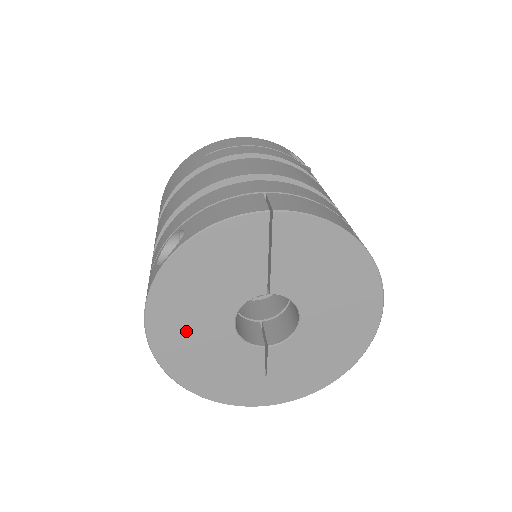
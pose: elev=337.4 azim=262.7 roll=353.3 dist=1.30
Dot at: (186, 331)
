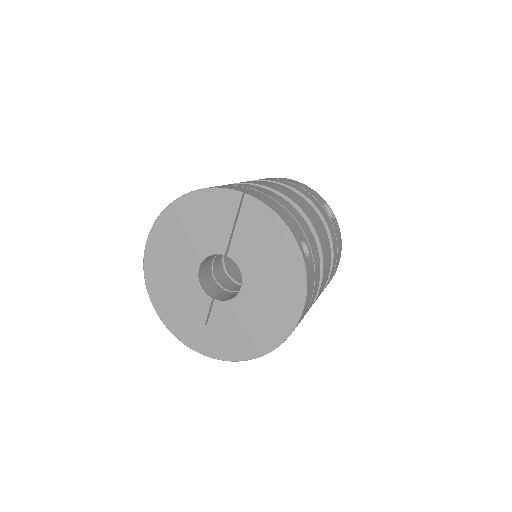
Dot at: (168, 259)
